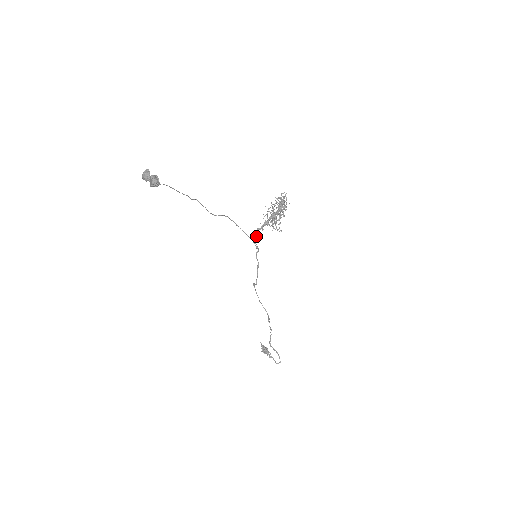
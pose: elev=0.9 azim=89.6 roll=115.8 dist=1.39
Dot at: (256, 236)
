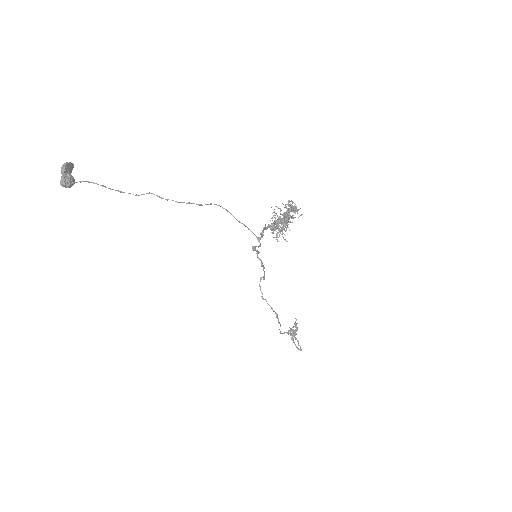
Dot at: (262, 234)
